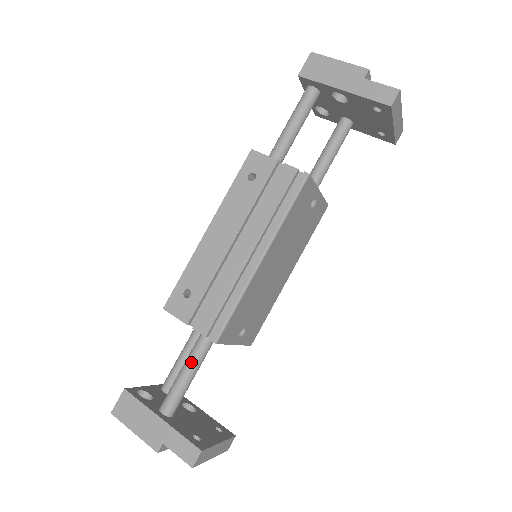
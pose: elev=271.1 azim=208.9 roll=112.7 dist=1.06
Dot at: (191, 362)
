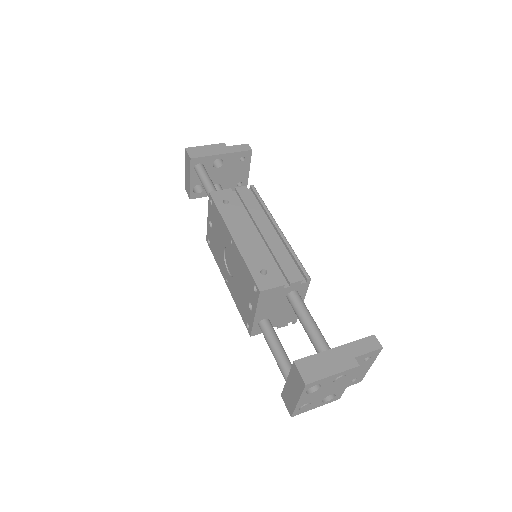
Dot at: (306, 311)
